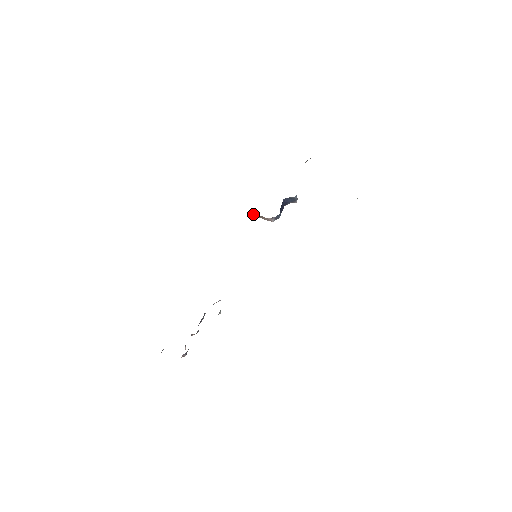
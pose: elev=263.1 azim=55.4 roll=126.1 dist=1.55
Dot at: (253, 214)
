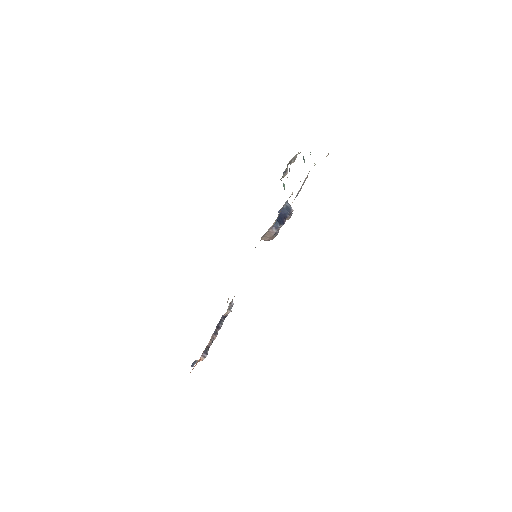
Dot at: (263, 238)
